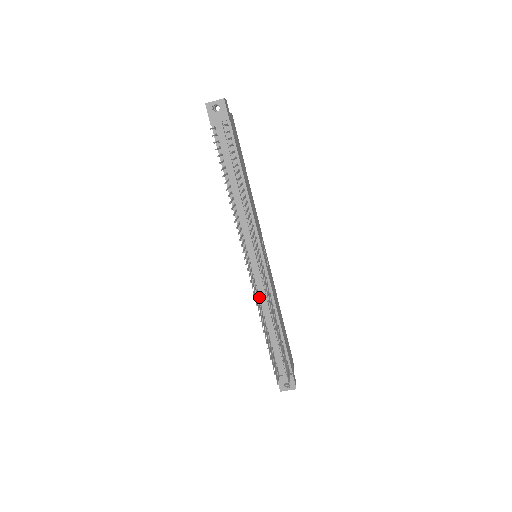
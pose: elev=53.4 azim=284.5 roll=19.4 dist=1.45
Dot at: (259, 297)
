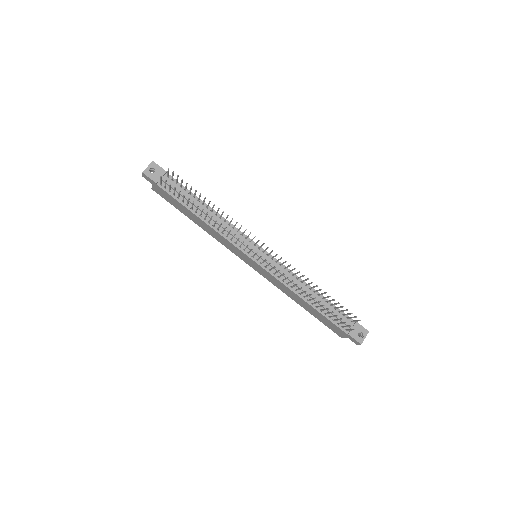
Dot at: (284, 281)
